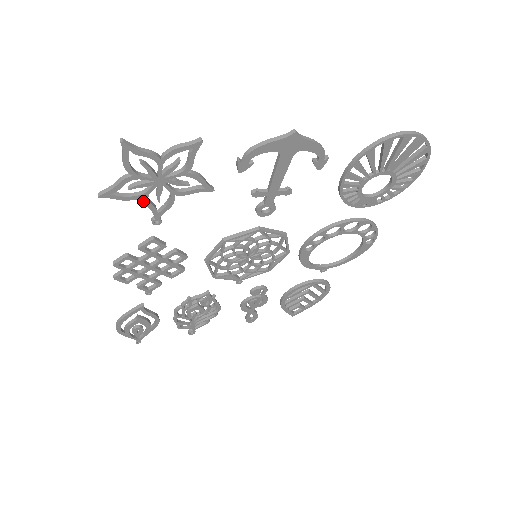
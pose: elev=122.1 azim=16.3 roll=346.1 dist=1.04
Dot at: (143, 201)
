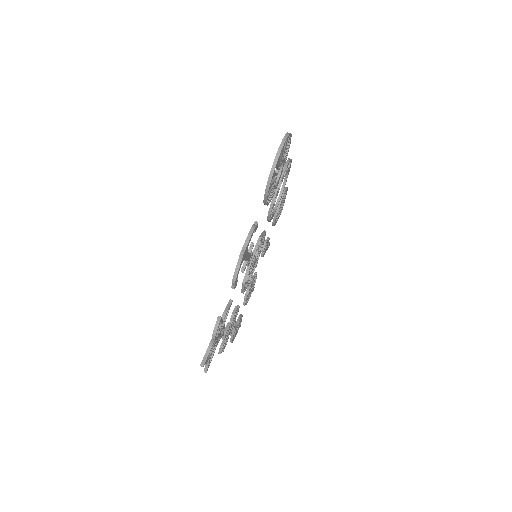
Dot at: occluded
